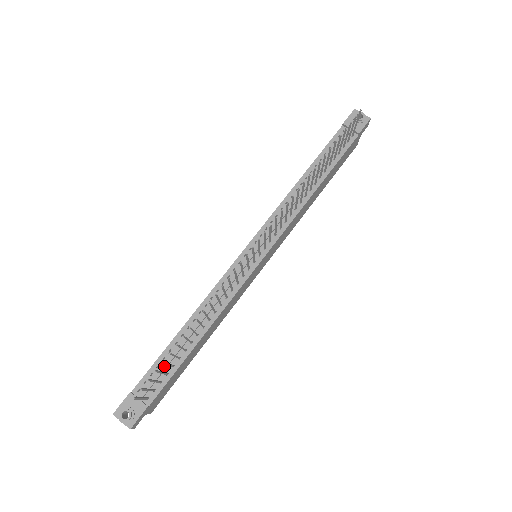
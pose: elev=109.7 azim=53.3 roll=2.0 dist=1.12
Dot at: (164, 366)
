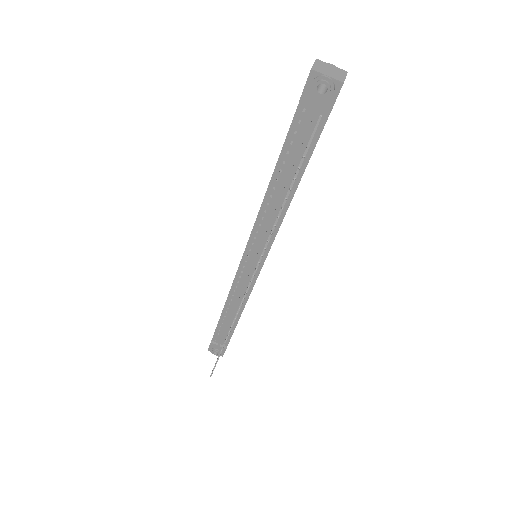
Dot at: (223, 333)
